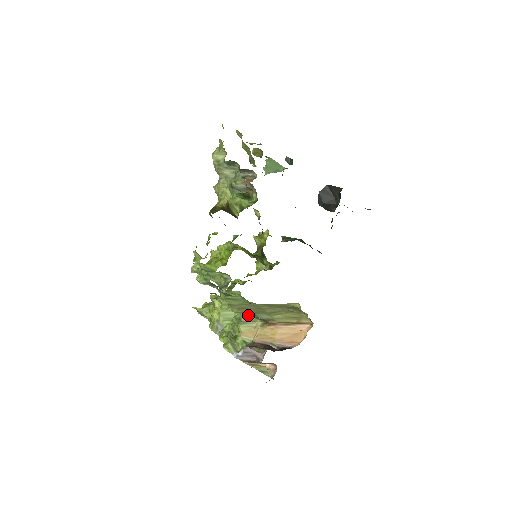
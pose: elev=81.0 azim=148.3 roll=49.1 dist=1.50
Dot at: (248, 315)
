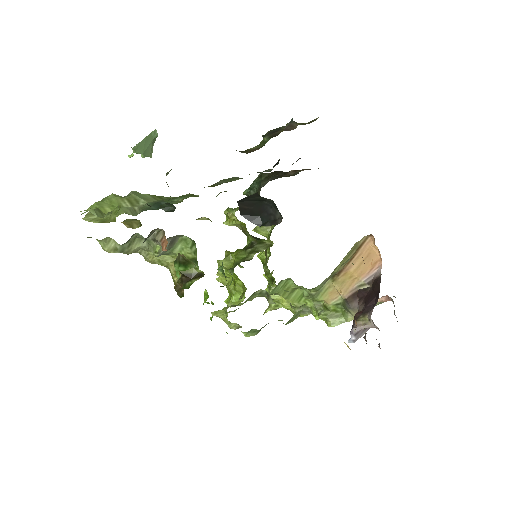
Dot at: (313, 289)
